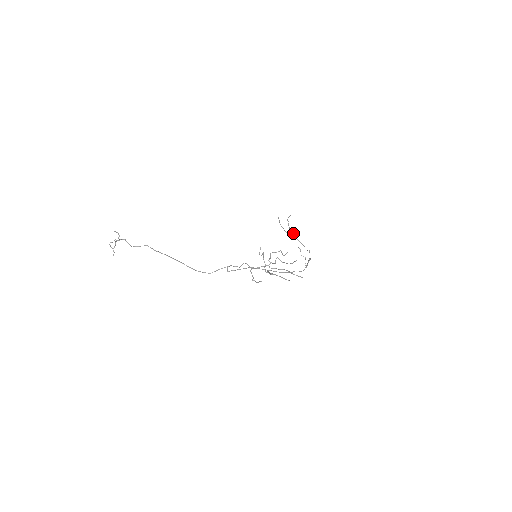
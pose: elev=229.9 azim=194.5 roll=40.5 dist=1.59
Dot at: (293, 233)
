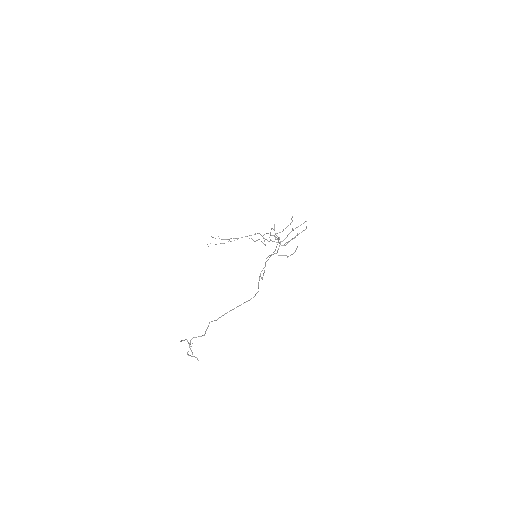
Dot at: (231, 238)
